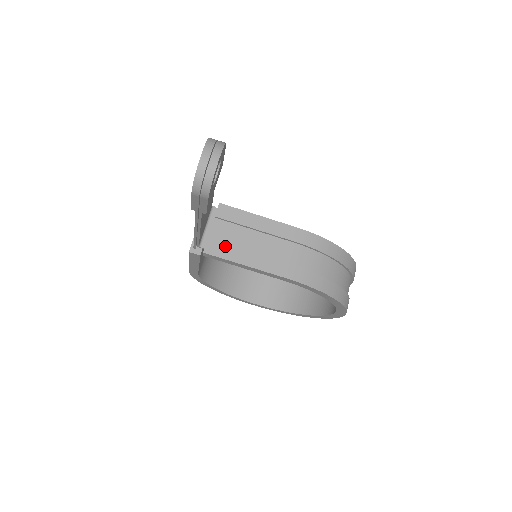
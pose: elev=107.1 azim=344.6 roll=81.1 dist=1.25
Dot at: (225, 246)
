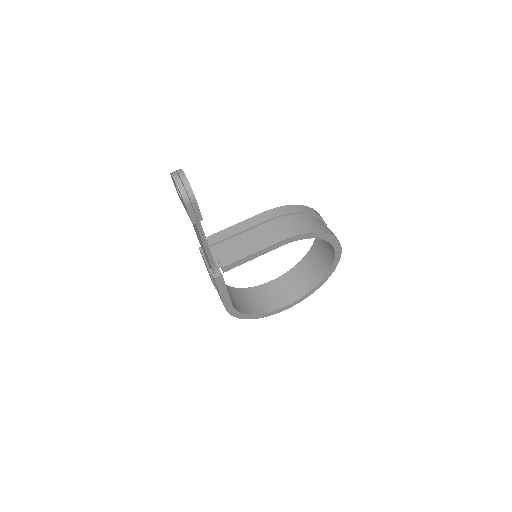
Dot at: (231, 254)
